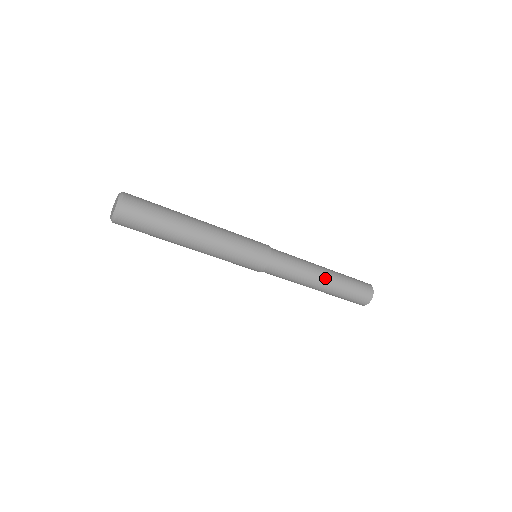
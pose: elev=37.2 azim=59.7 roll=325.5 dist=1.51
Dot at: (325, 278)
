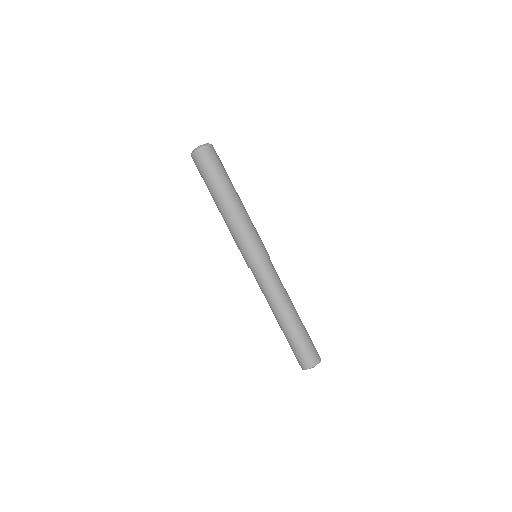
Dot at: (295, 311)
